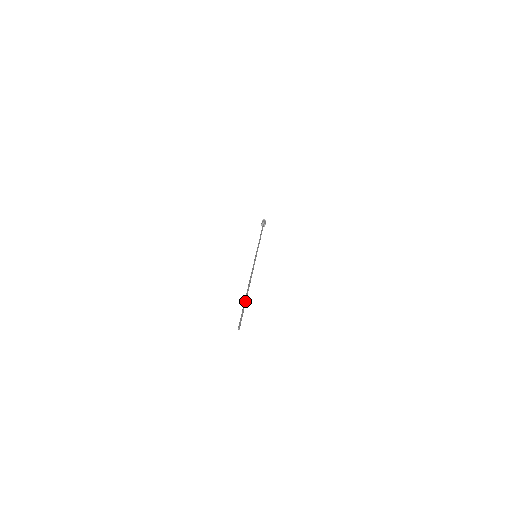
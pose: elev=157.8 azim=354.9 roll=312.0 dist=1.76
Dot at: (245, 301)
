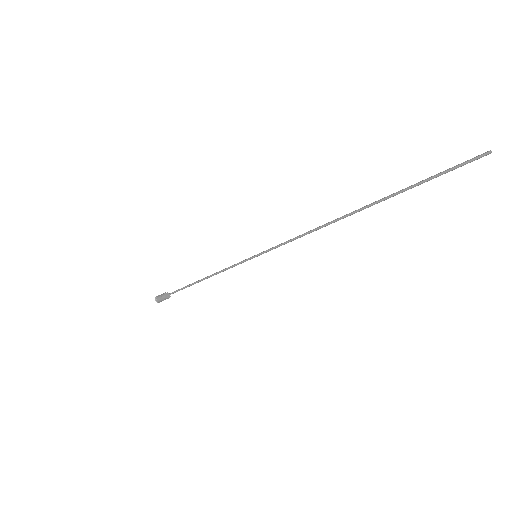
Dot at: (398, 191)
